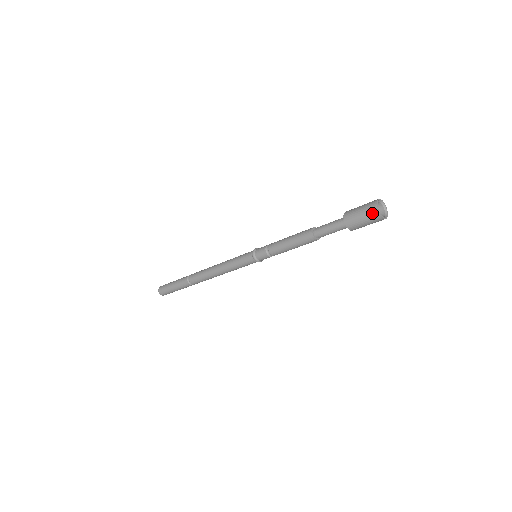
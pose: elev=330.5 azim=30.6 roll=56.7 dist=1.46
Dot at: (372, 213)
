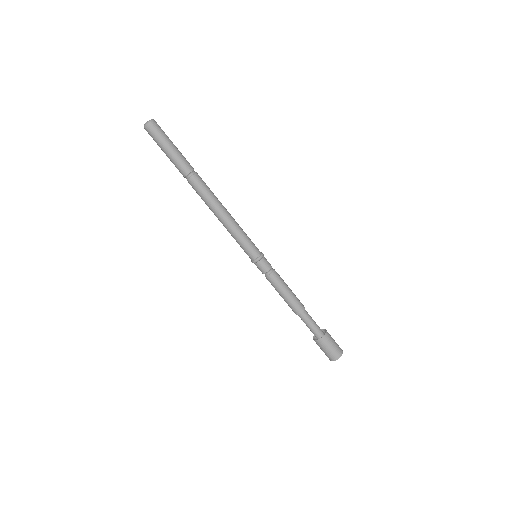
Dot at: occluded
